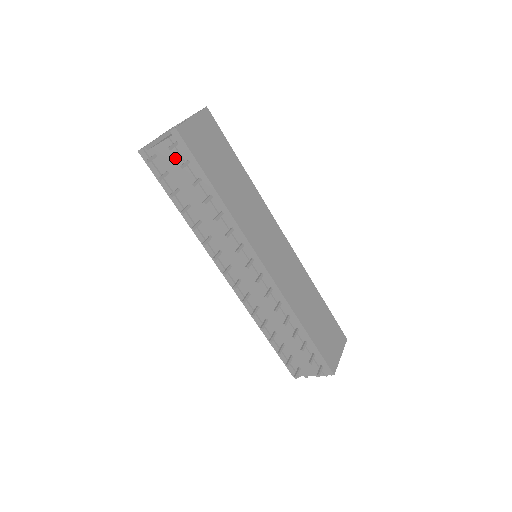
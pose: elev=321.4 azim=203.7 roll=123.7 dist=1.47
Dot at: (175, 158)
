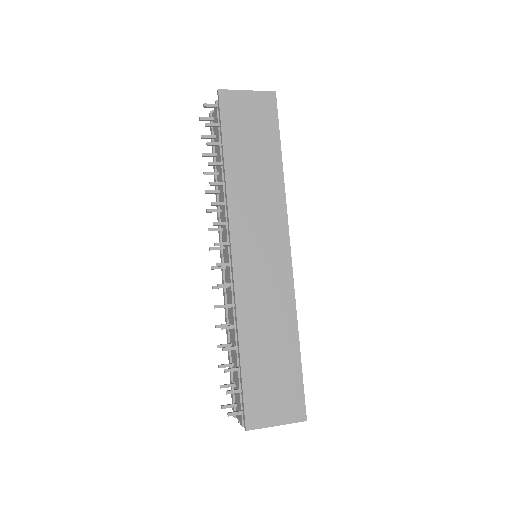
Dot at: (216, 121)
